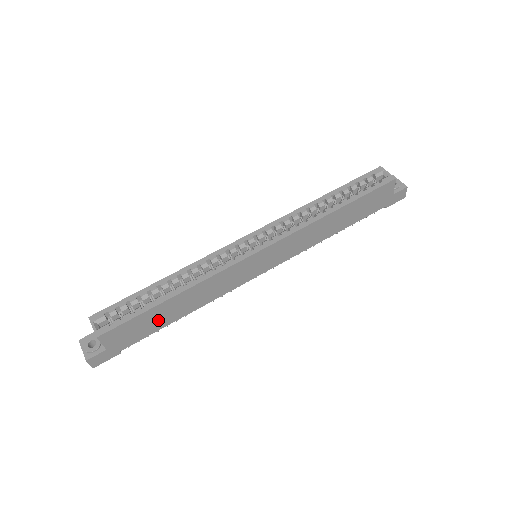
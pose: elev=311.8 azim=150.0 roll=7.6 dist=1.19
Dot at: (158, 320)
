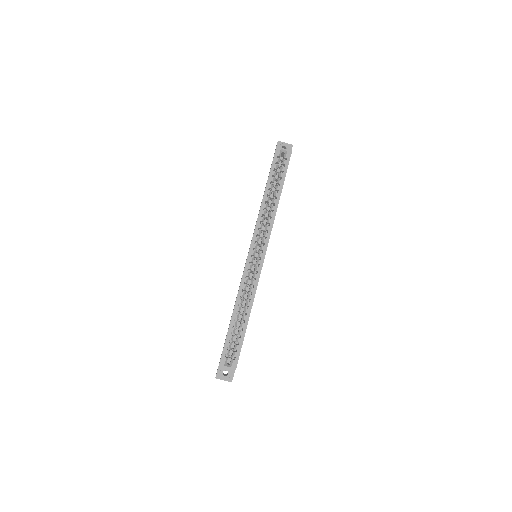
Dot at: occluded
